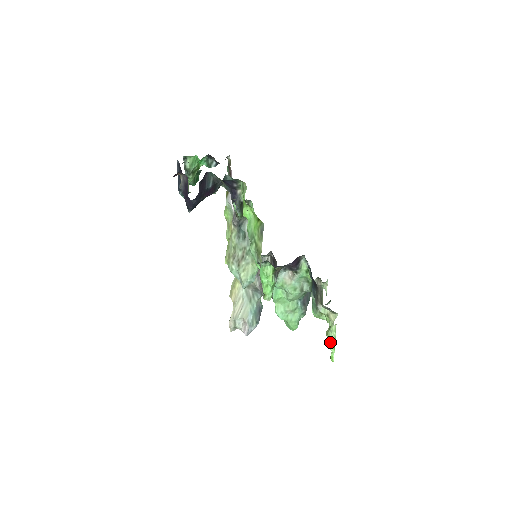
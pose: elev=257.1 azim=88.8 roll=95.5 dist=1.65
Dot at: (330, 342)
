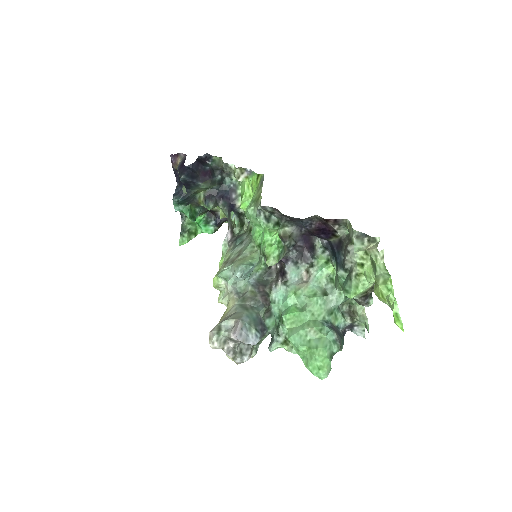
Dot at: (382, 282)
